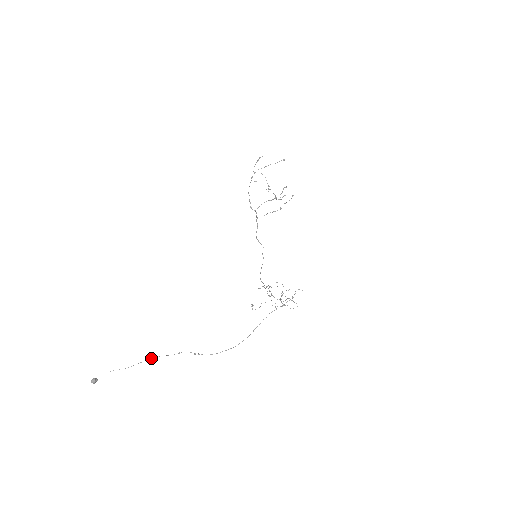
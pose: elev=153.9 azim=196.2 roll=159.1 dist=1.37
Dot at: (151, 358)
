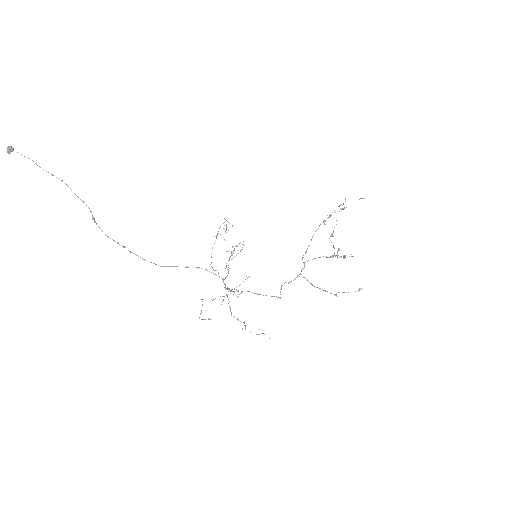
Dot at: (62, 180)
